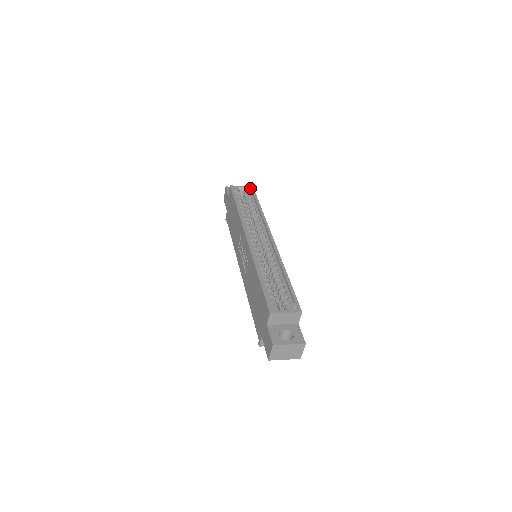
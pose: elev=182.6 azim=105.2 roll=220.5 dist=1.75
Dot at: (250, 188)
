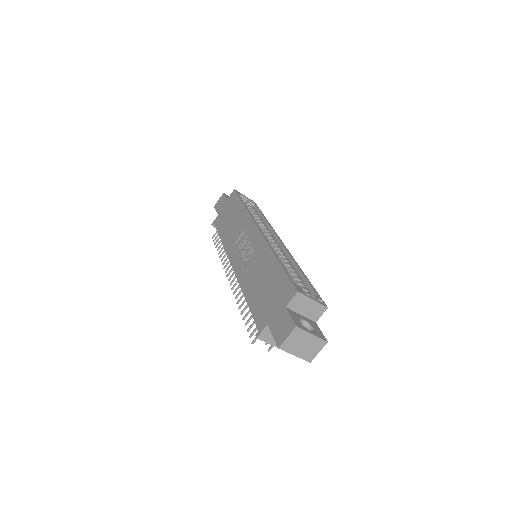
Dot at: (252, 201)
